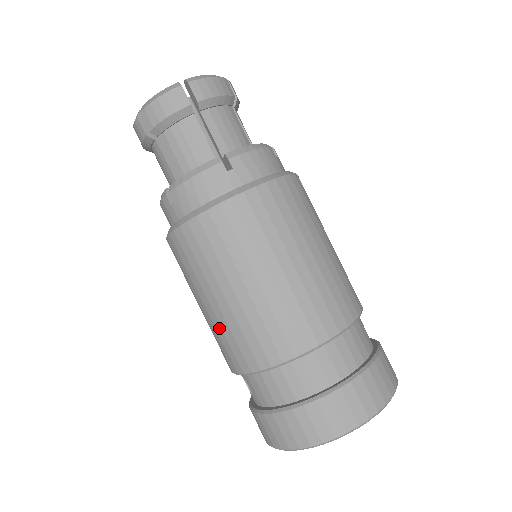
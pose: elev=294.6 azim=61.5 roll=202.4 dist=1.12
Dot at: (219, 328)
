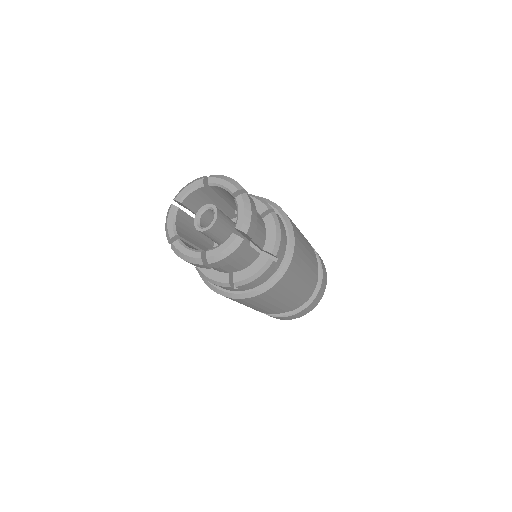
Dot at: occluded
